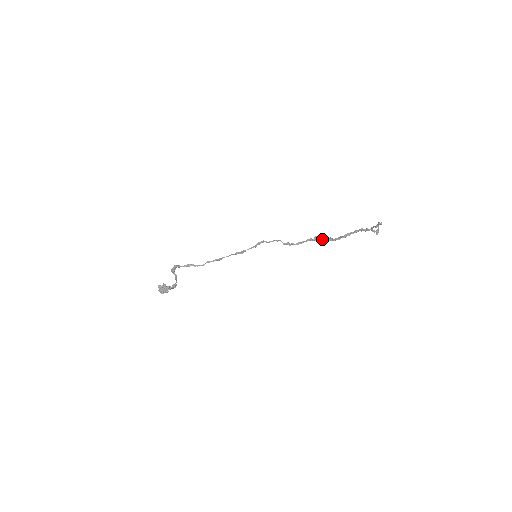
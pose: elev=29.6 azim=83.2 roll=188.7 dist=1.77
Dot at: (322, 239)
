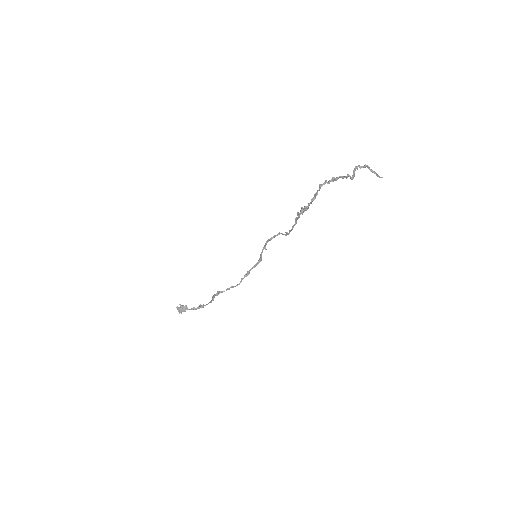
Dot at: (300, 212)
